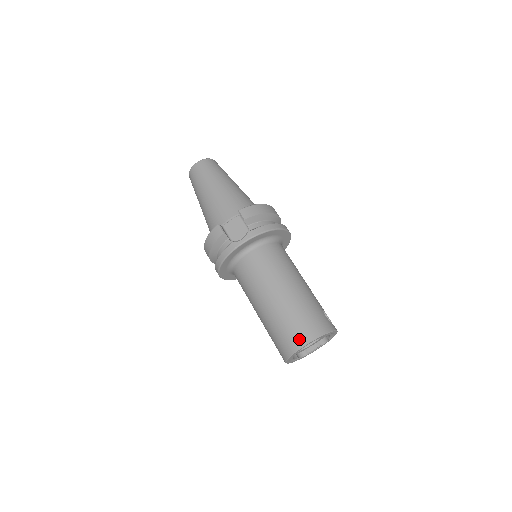
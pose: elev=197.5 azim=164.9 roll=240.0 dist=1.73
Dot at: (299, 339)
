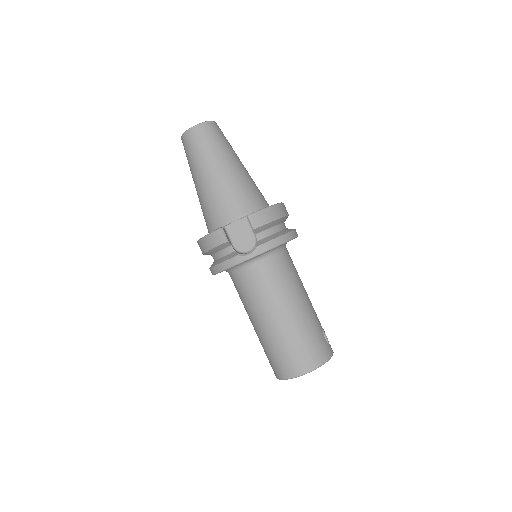
Dot at: (298, 368)
